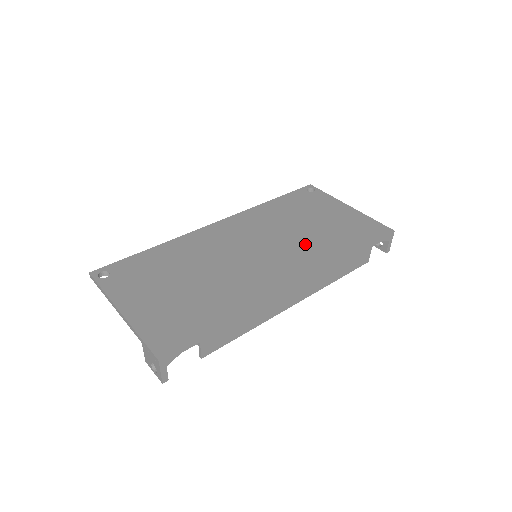
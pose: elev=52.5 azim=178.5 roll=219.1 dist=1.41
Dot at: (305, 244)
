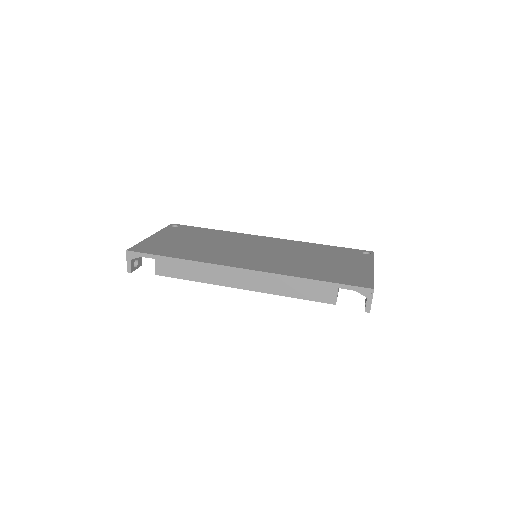
Dot at: (291, 263)
